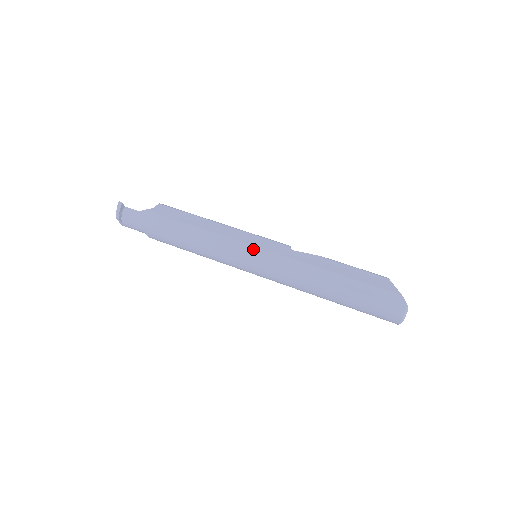
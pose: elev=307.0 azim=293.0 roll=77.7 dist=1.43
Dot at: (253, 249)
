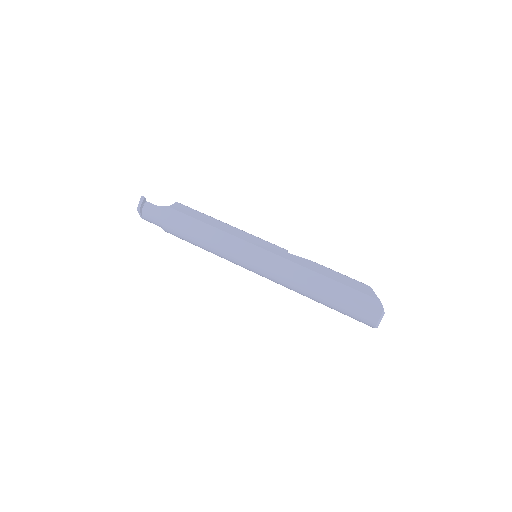
Dot at: (254, 248)
